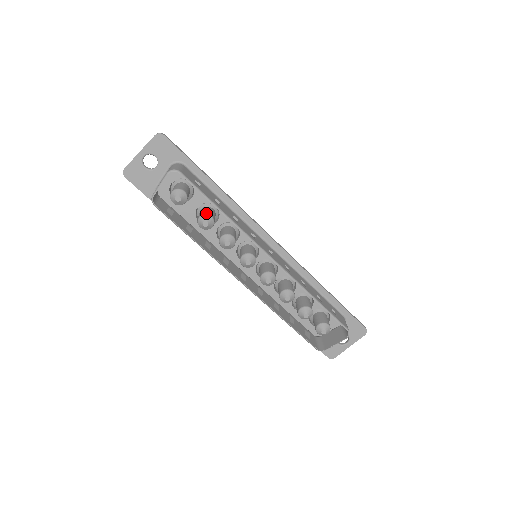
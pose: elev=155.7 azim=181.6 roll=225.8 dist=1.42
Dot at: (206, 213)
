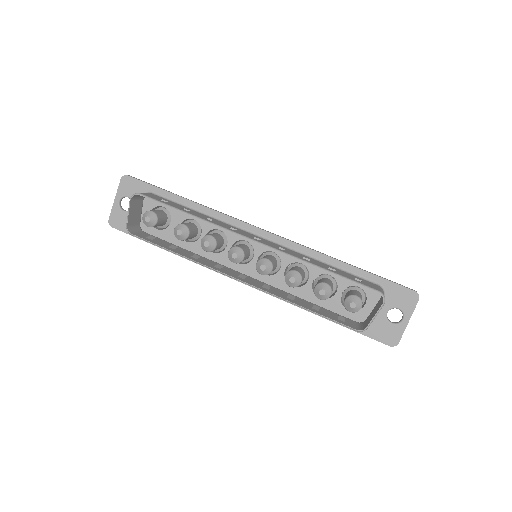
Dot at: (179, 224)
